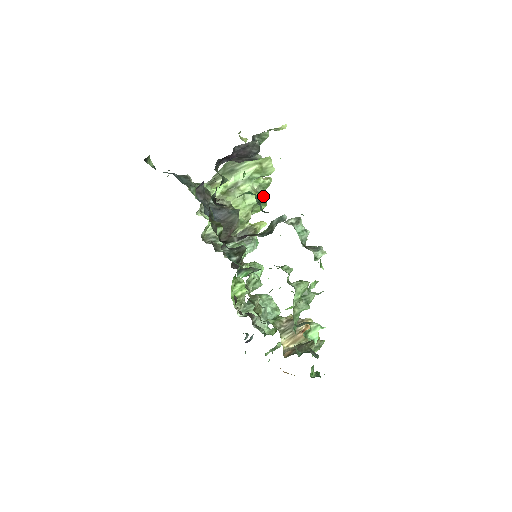
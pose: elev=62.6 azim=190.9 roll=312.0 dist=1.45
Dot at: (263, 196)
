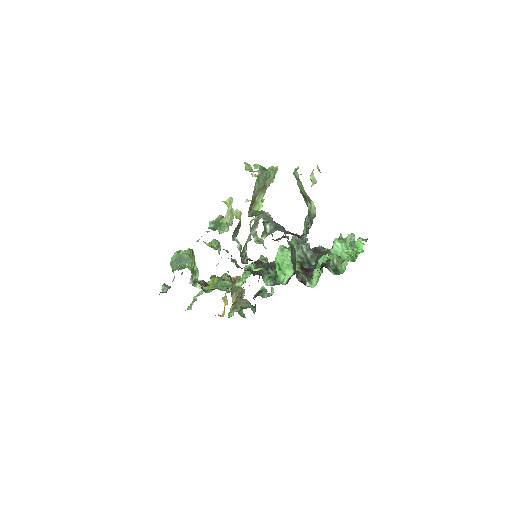
Dot at: (263, 201)
